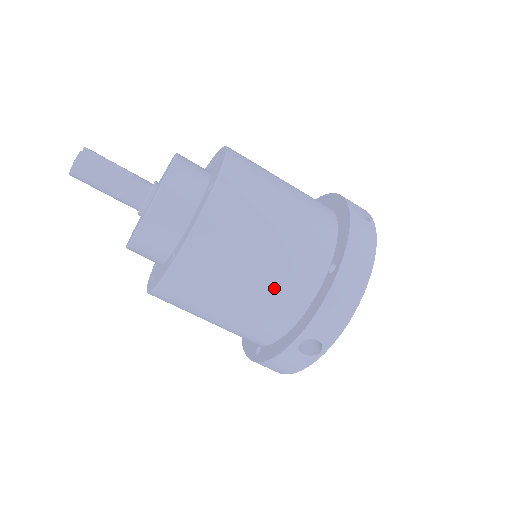
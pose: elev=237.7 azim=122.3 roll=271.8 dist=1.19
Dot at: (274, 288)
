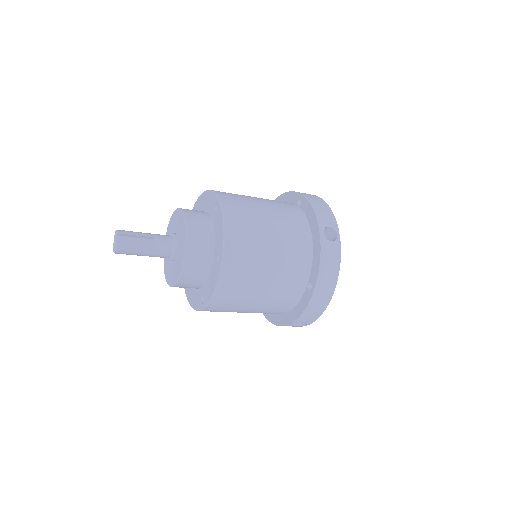
Dot at: (272, 304)
